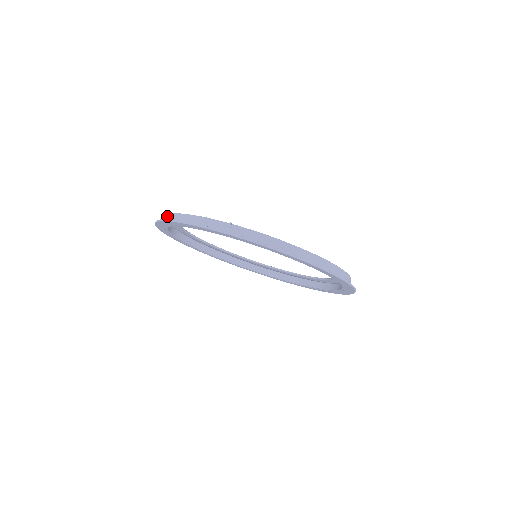
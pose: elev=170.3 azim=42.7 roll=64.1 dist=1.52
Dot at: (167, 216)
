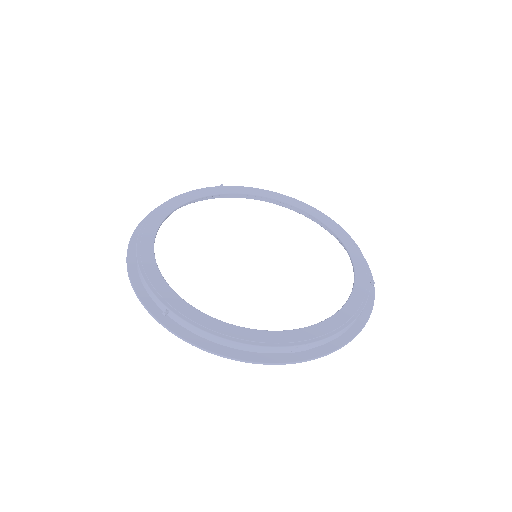
Dot at: (138, 235)
